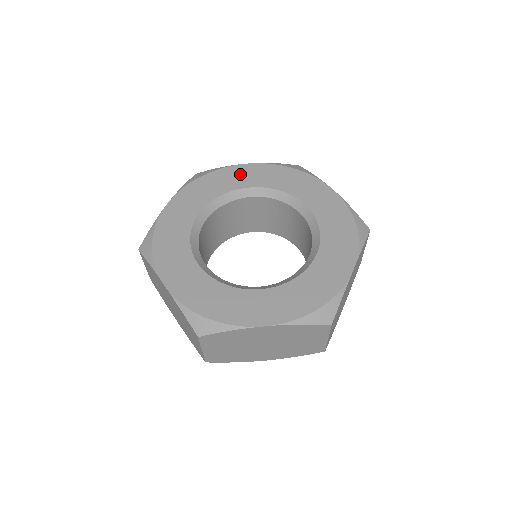
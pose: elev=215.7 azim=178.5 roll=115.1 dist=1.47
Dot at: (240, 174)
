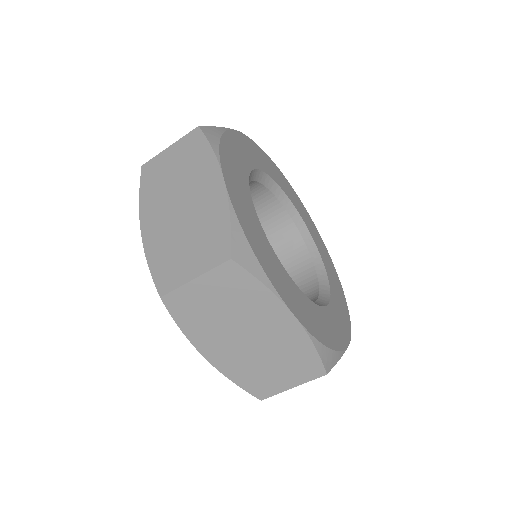
Dot at: (287, 185)
